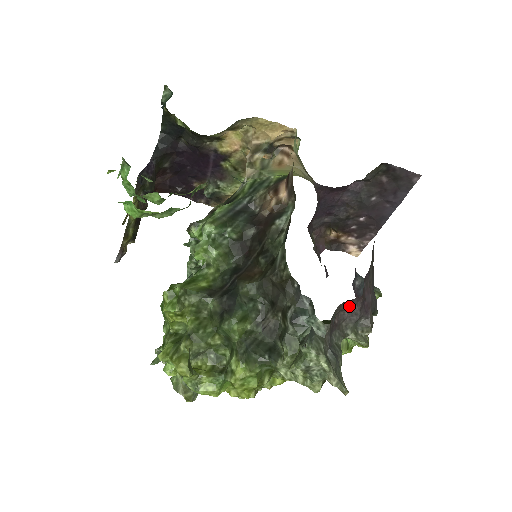
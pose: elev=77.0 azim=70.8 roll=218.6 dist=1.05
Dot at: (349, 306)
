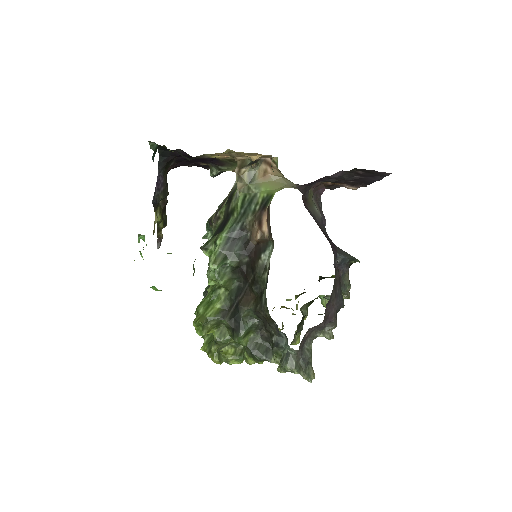
Dot at: occluded
